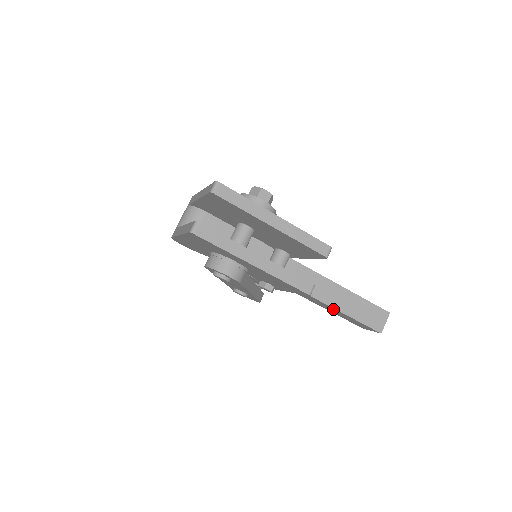
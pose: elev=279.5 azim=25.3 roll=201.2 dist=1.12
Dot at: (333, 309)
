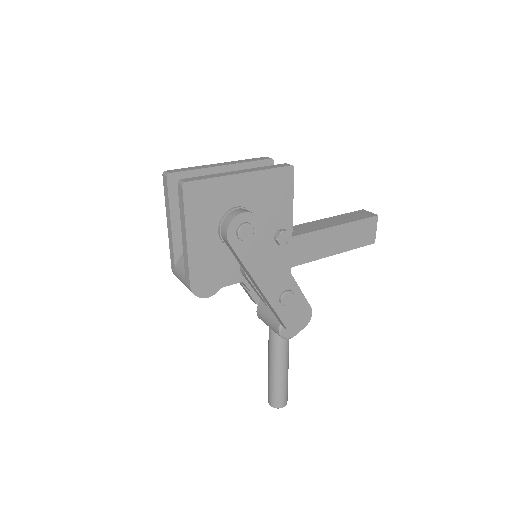
Dot at: (338, 232)
